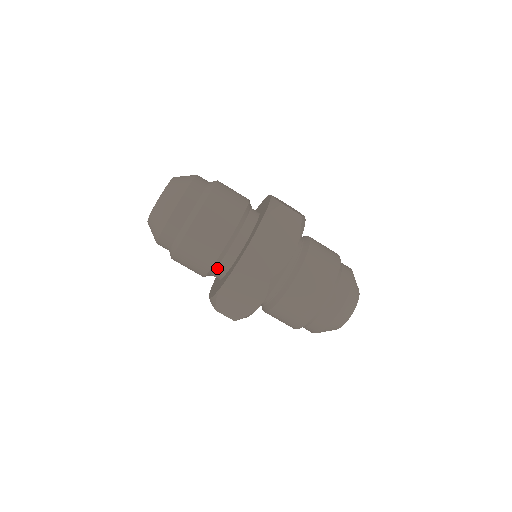
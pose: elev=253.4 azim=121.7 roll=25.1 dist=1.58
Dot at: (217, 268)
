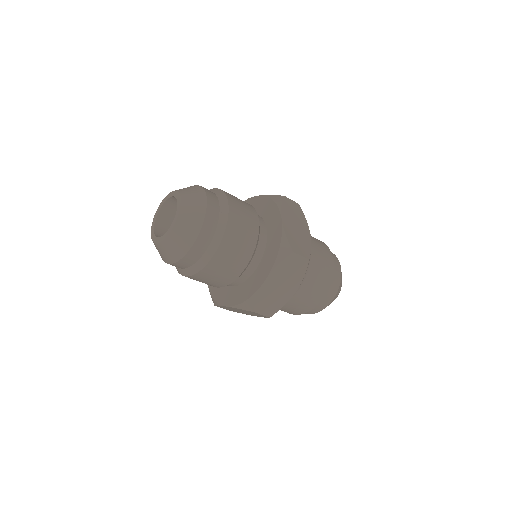
Dot at: occluded
